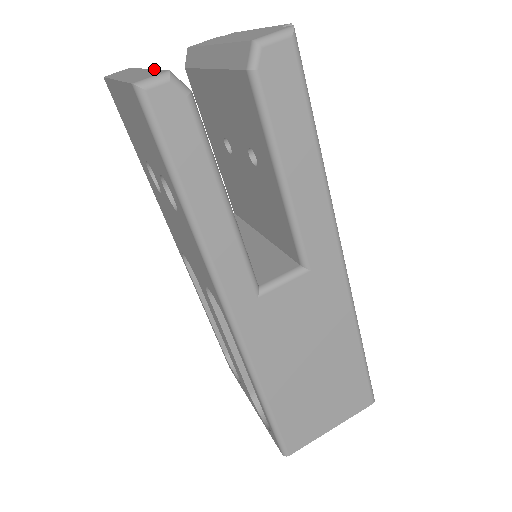
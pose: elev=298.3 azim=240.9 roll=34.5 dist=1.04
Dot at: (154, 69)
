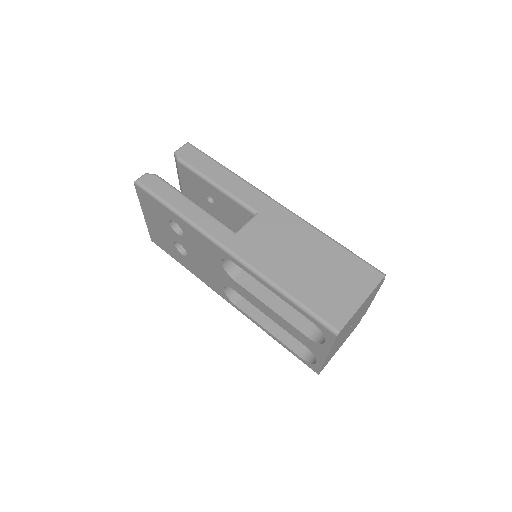
Dot at: occluded
